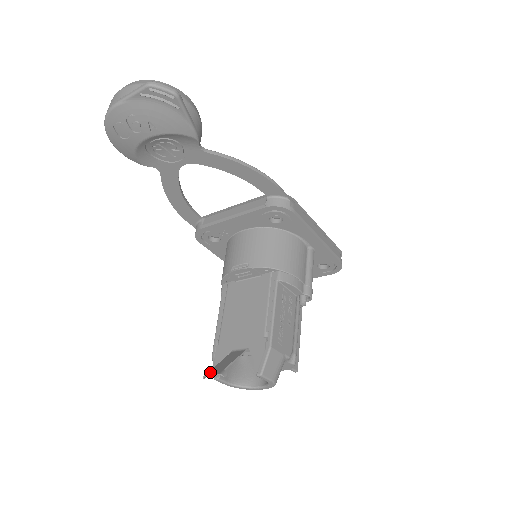
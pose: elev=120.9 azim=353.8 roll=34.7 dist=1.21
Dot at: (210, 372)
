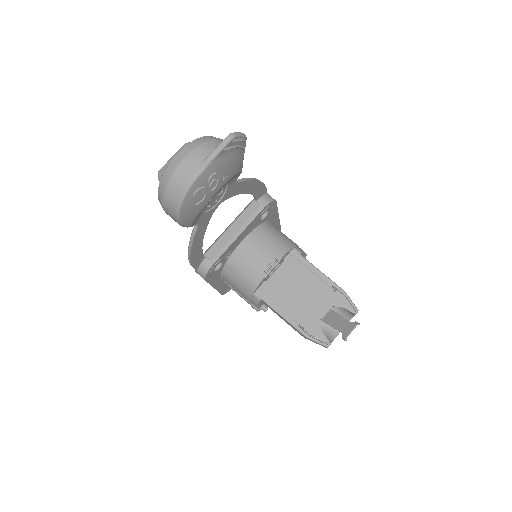
Dot at: (346, 333)
